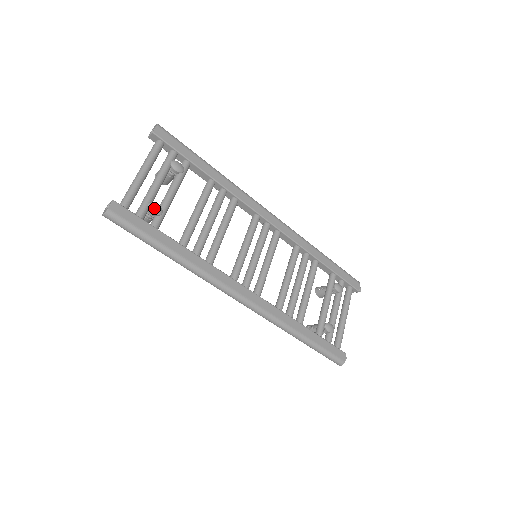
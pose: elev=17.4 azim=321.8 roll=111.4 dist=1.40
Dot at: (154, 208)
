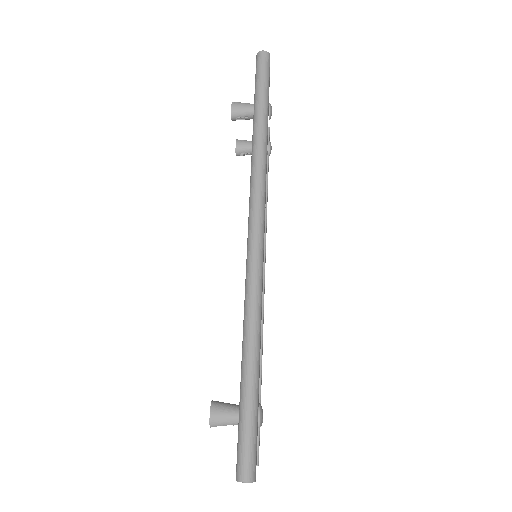
Dot at: occluded
